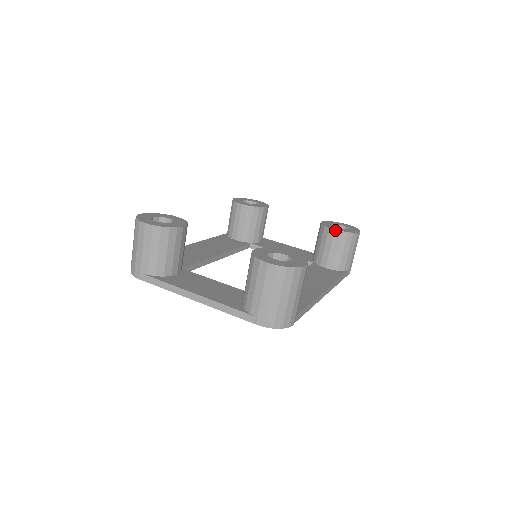
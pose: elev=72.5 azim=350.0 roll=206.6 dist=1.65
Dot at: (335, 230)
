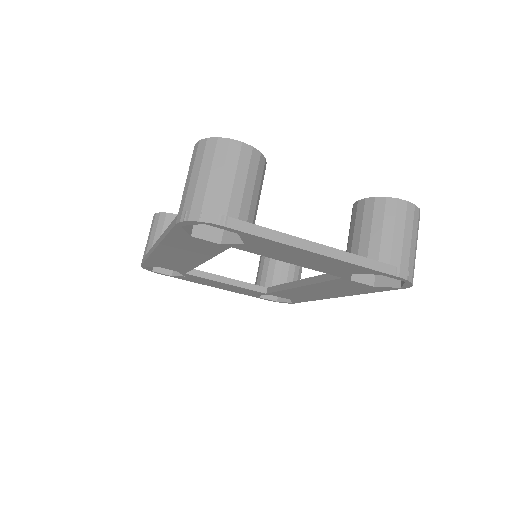
Dot at: occluded
